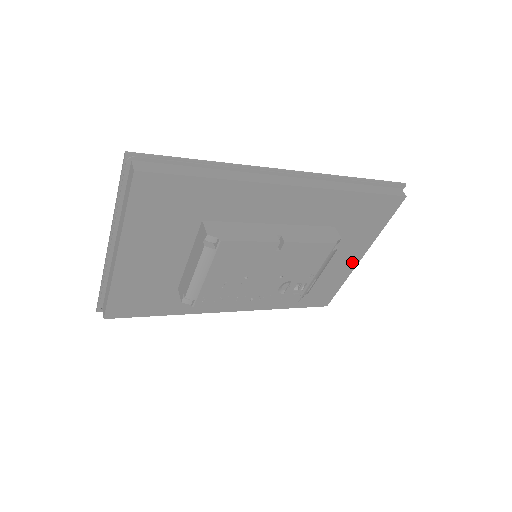
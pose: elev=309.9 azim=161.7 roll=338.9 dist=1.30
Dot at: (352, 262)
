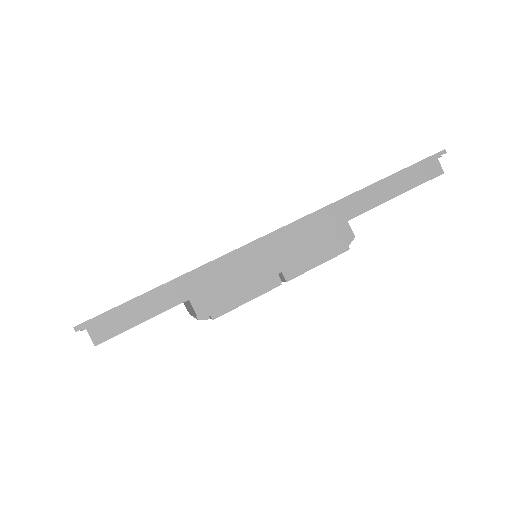
Dot at: occluded
